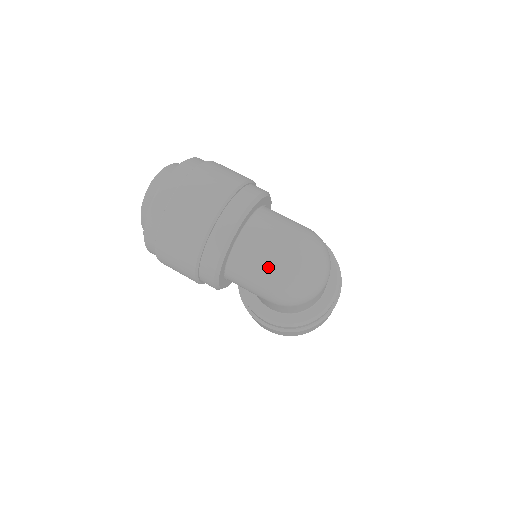
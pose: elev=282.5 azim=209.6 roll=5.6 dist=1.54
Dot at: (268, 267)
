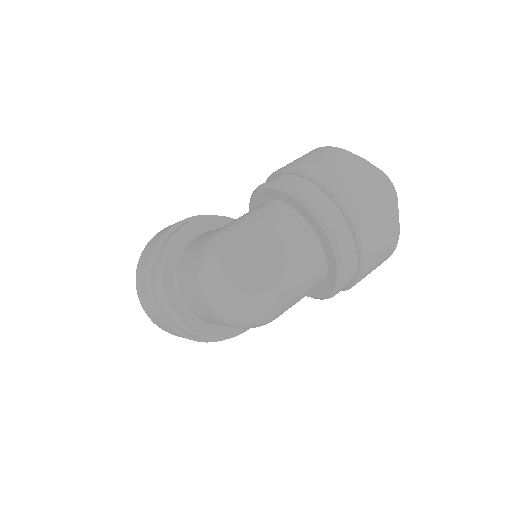
Dot at: (214, 320)
